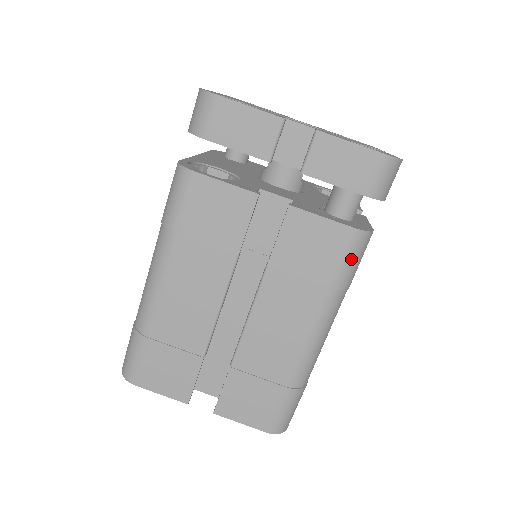
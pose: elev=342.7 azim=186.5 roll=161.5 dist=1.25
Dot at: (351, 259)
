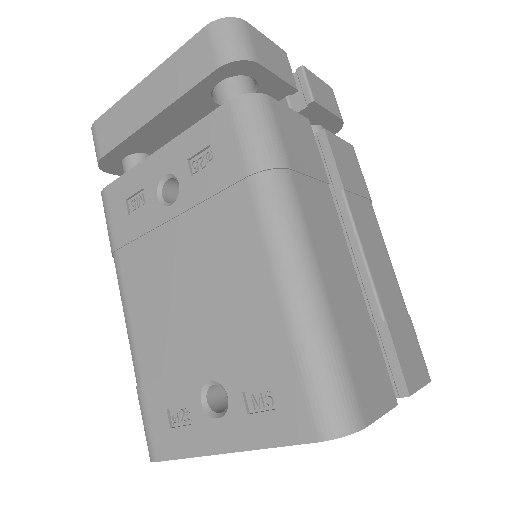
Dot at: occluded
